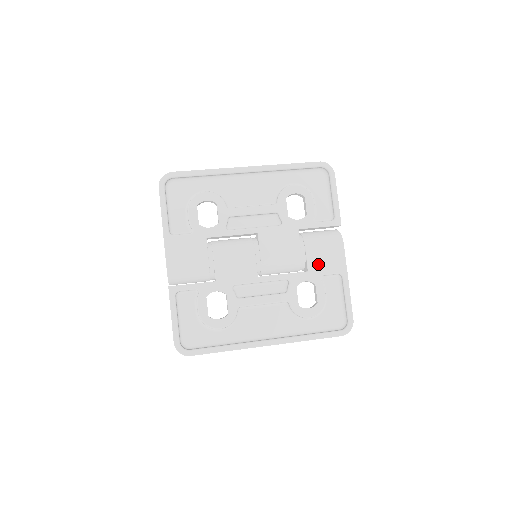
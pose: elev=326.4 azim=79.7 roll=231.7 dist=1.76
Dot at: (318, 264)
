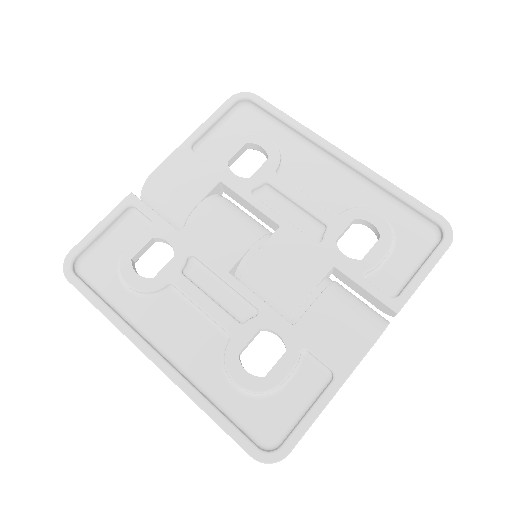
Dot at: (316, 330)
